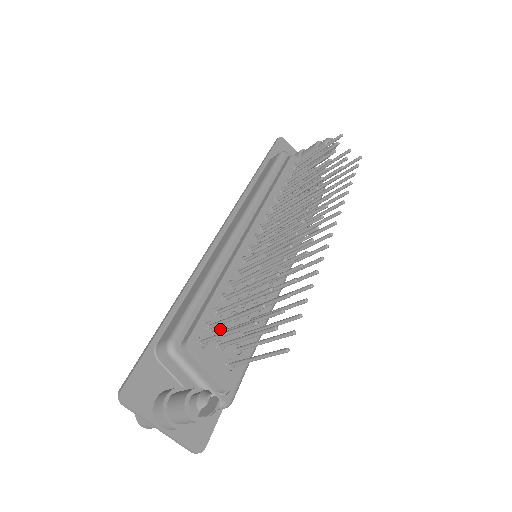
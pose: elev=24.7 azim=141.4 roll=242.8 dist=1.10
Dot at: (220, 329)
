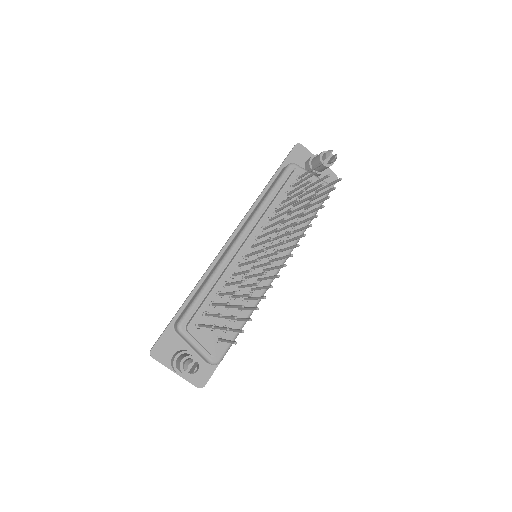
Dot at: occluded
